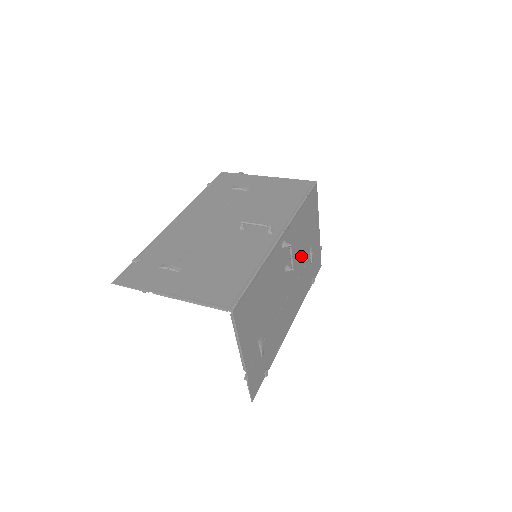
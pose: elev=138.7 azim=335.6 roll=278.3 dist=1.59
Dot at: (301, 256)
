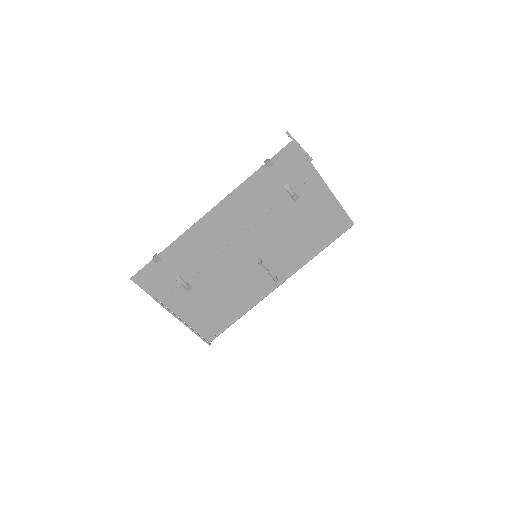
Dot at: occluded
